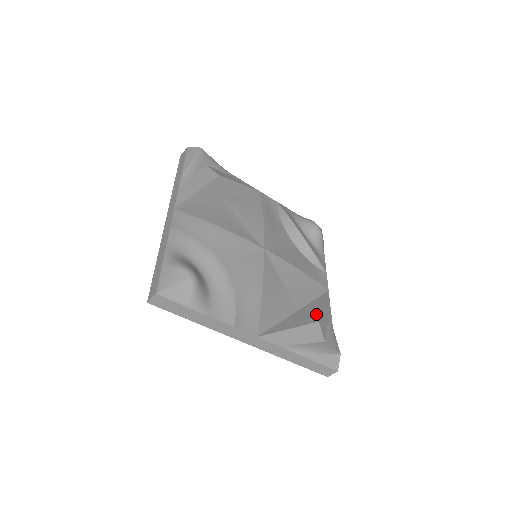
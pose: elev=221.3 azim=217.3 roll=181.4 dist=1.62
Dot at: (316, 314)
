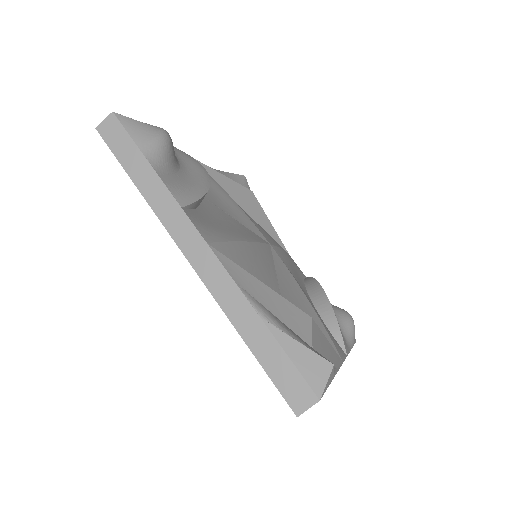
Dot at: occluded
